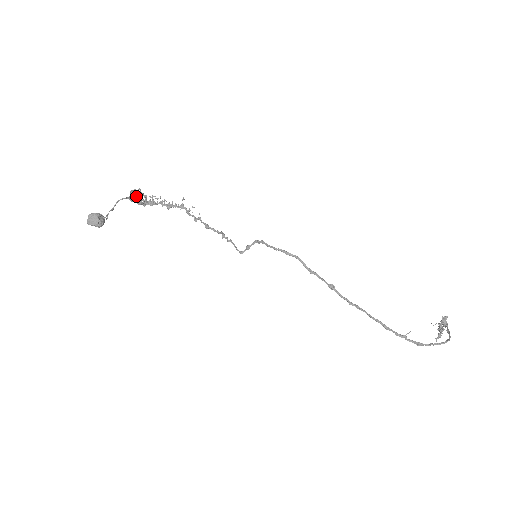
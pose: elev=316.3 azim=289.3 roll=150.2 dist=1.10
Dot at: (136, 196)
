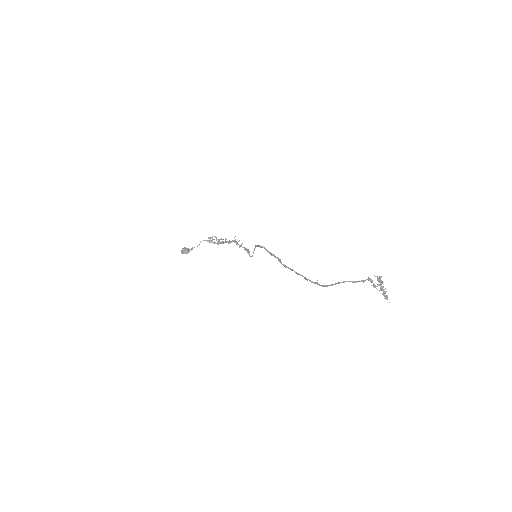
Dot at: (212, 240)
